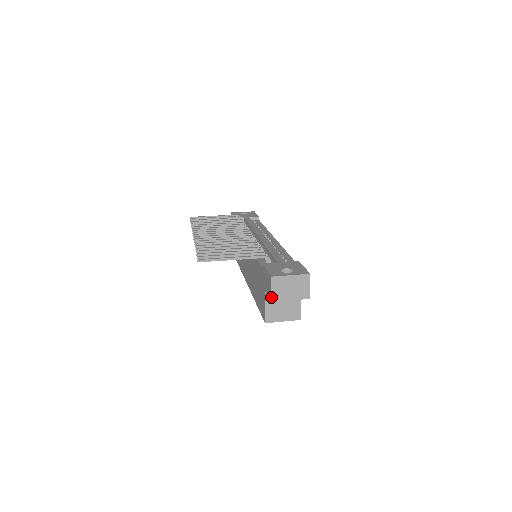
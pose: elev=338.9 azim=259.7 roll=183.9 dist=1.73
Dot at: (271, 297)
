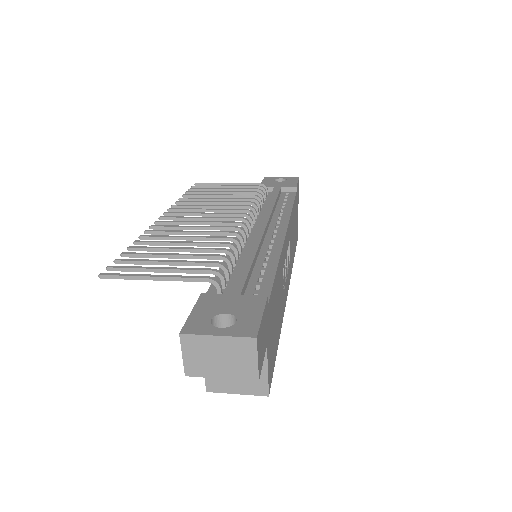
Dot at: (184, 368)
